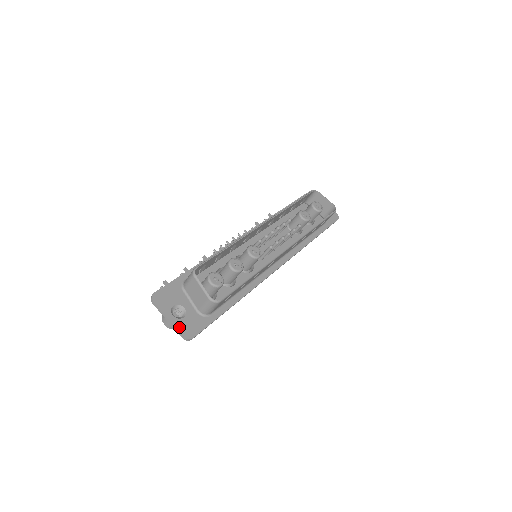
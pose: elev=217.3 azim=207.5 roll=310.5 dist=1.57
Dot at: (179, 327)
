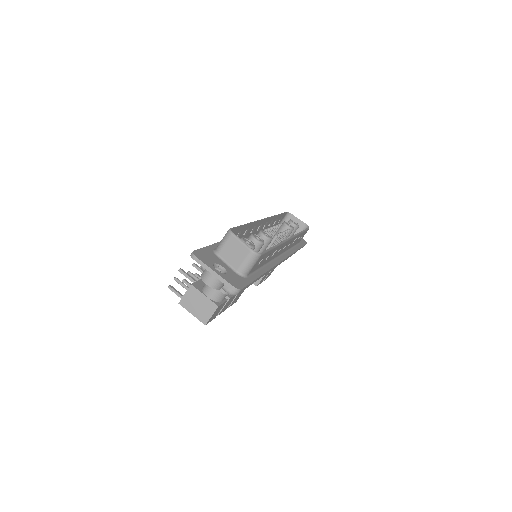
Dot at: (226, 279)
